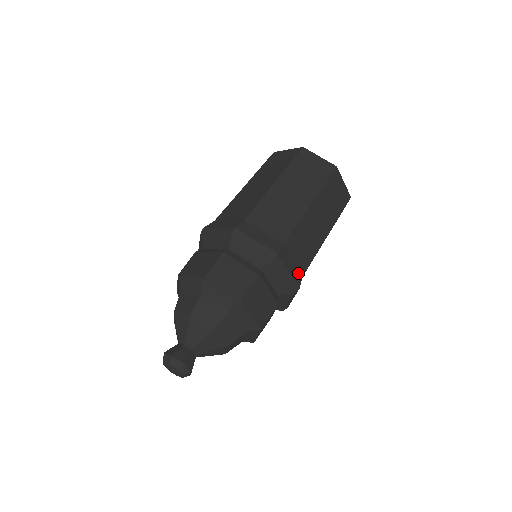
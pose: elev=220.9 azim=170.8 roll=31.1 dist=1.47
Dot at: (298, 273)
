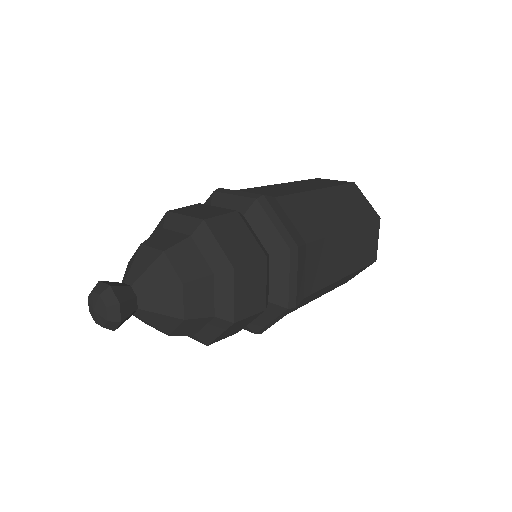
Dot at: (302, 290)
